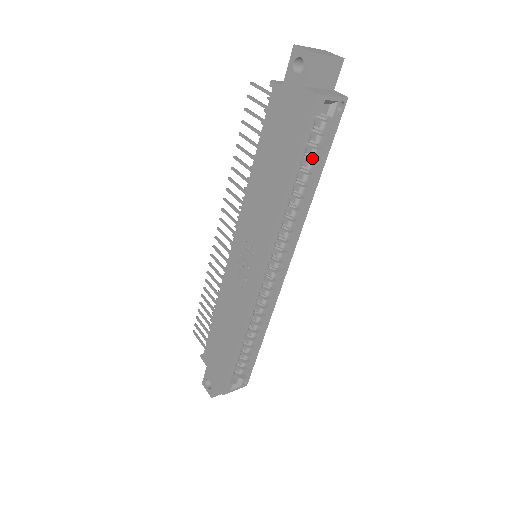
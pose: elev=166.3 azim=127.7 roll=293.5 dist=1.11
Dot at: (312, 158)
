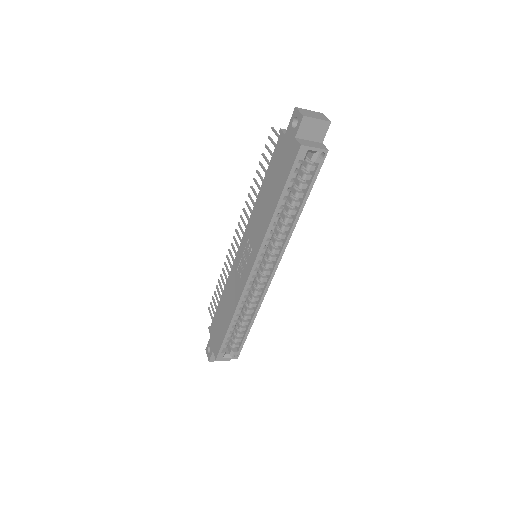
Dot at: (300, 189)
